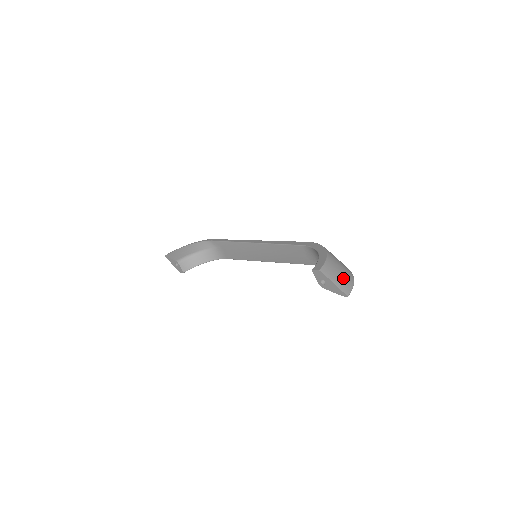
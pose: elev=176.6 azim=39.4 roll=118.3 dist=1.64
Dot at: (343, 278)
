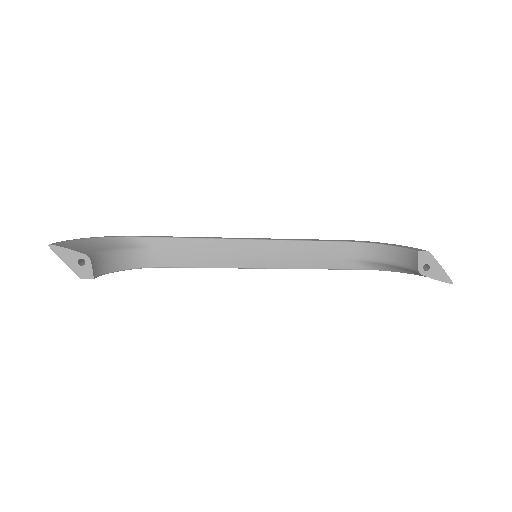
Dot at: occluded
